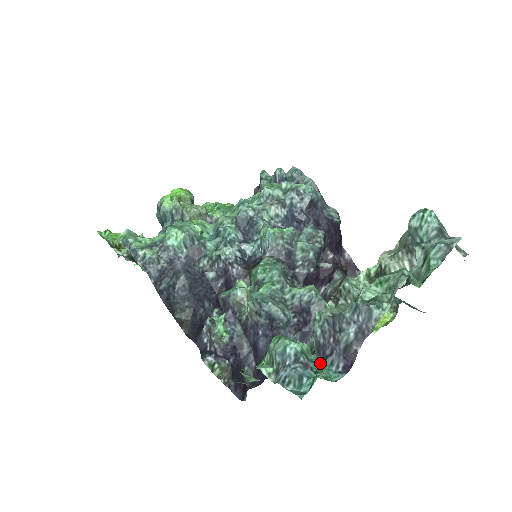
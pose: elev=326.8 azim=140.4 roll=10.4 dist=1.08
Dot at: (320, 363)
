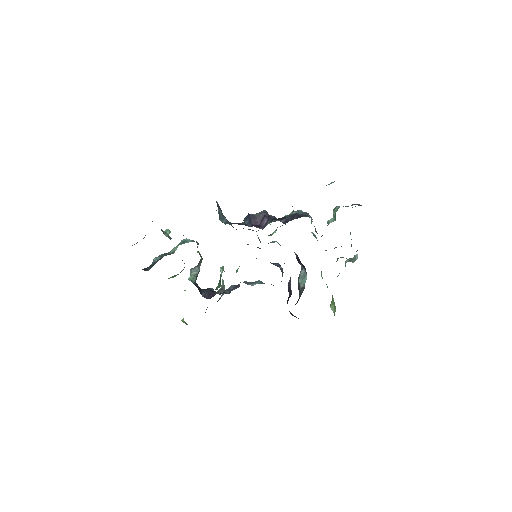
Dot at: occluded
